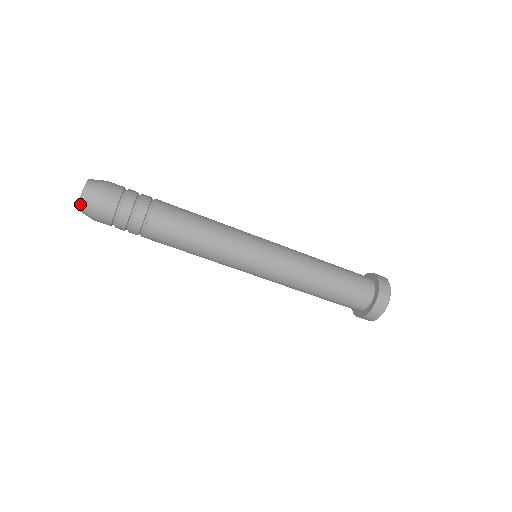
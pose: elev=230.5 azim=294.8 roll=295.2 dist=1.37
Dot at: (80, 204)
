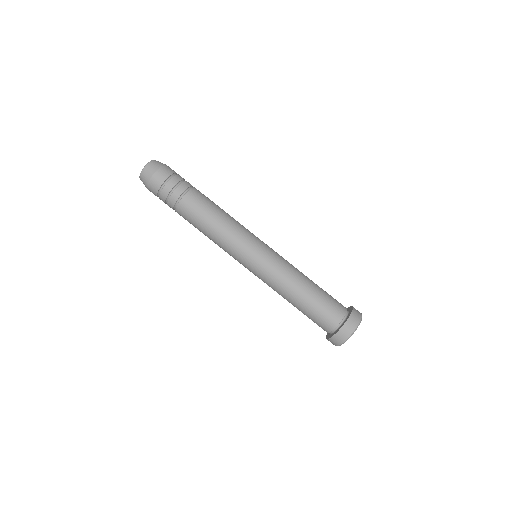
Dot at: (148, 165)
